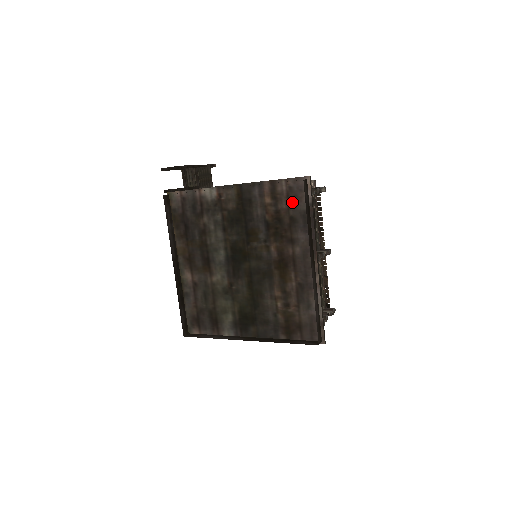
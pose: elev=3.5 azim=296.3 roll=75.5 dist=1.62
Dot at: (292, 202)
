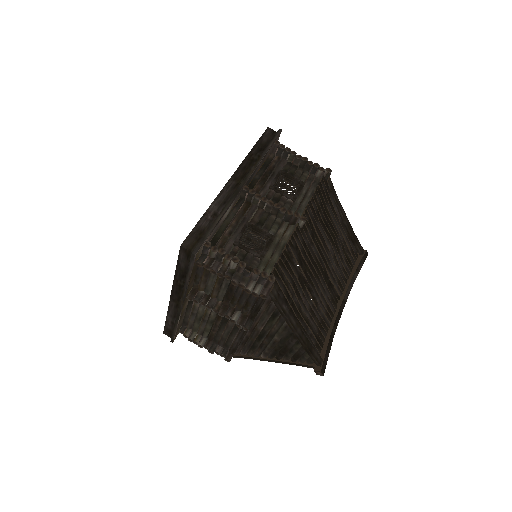
Dot at: occluded
